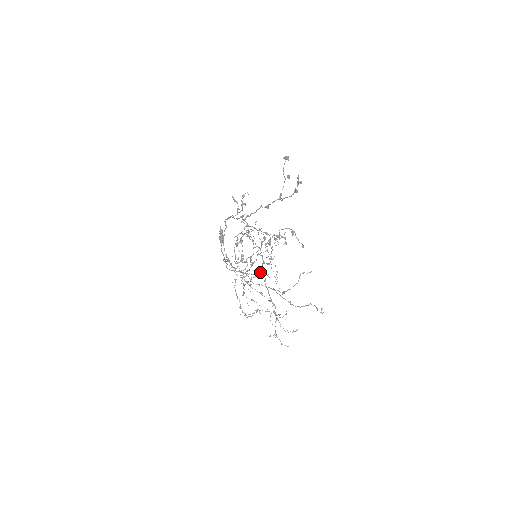
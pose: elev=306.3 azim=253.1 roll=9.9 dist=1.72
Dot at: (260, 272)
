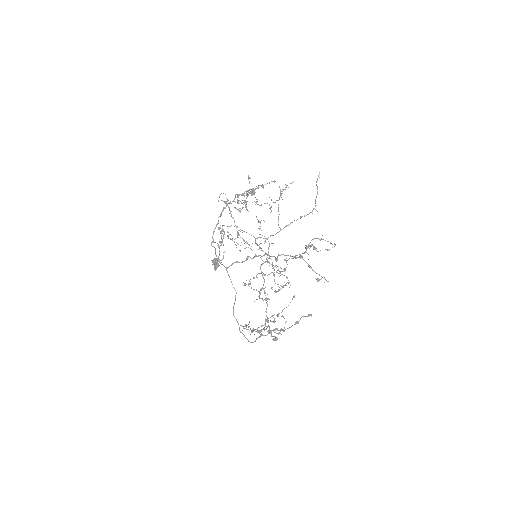
Dot at: (266, 254)
